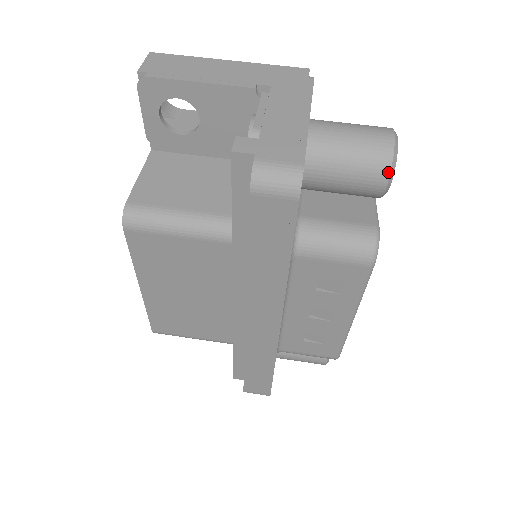
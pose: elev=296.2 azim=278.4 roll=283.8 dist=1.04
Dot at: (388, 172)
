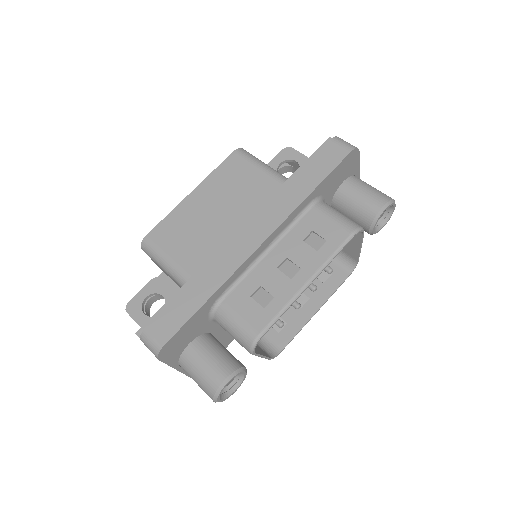
Dot at: (387, 201)
